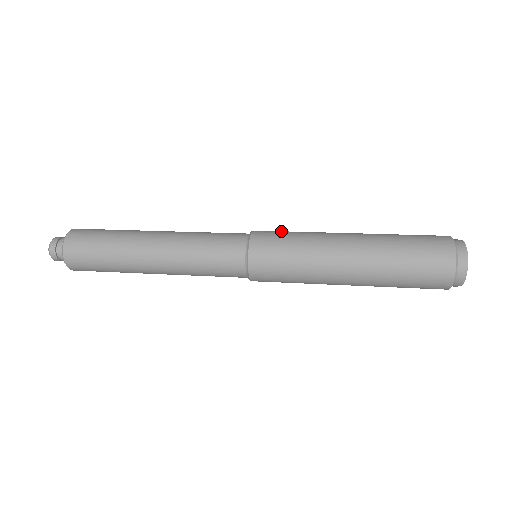
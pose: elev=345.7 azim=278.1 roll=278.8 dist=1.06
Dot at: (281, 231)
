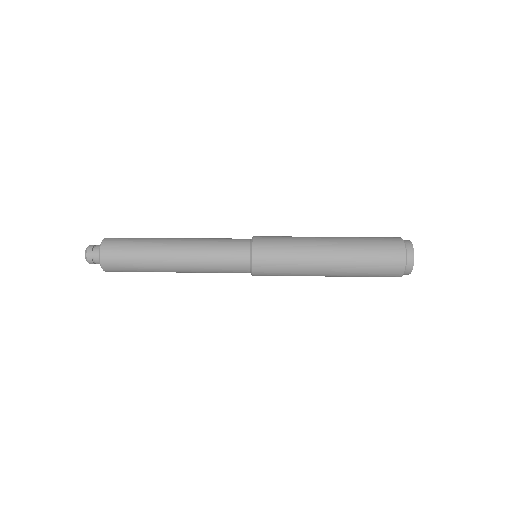
Dot at: (275, 236)
